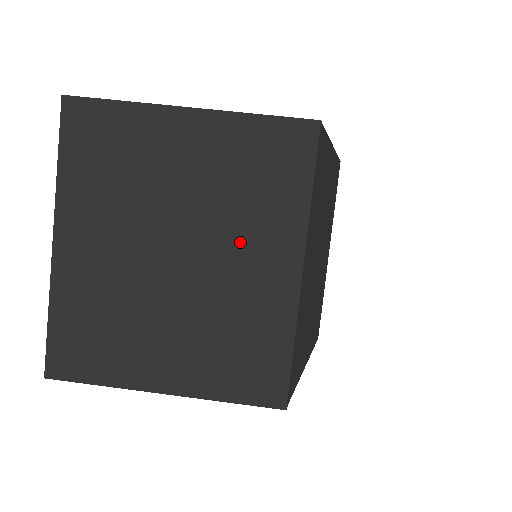
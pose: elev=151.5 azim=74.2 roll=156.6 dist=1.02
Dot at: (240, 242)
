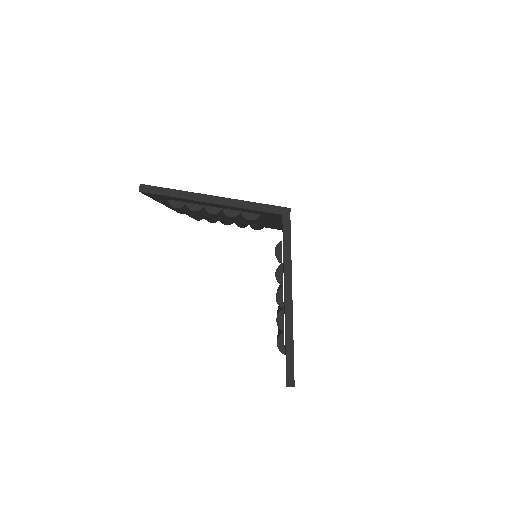
Dot at: occluded
